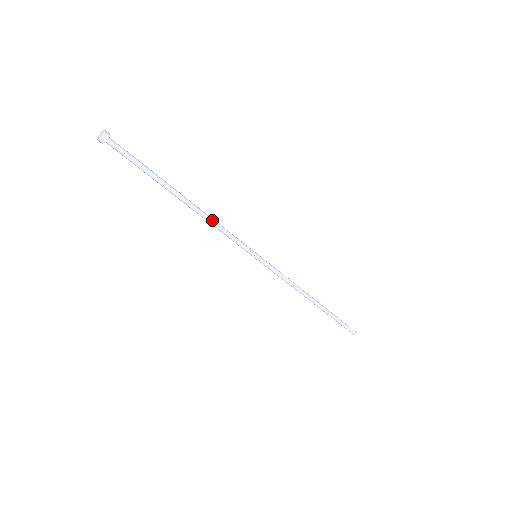
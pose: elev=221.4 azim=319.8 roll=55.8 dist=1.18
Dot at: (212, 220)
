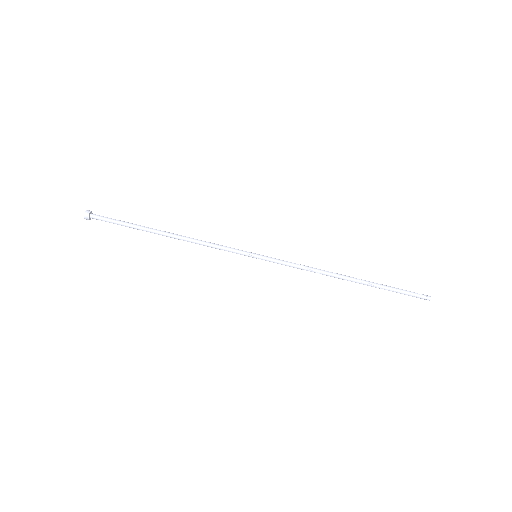
Dot at: (197, 241)
